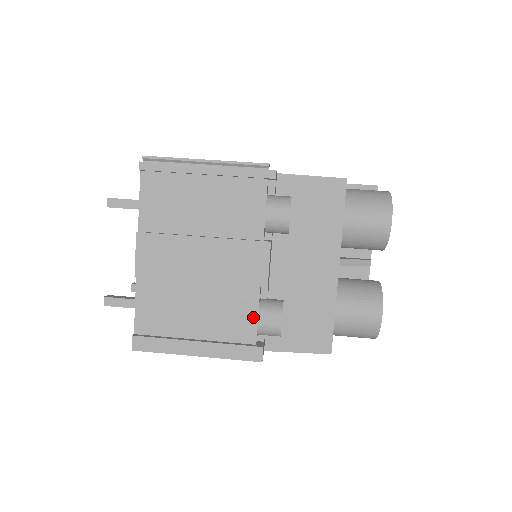
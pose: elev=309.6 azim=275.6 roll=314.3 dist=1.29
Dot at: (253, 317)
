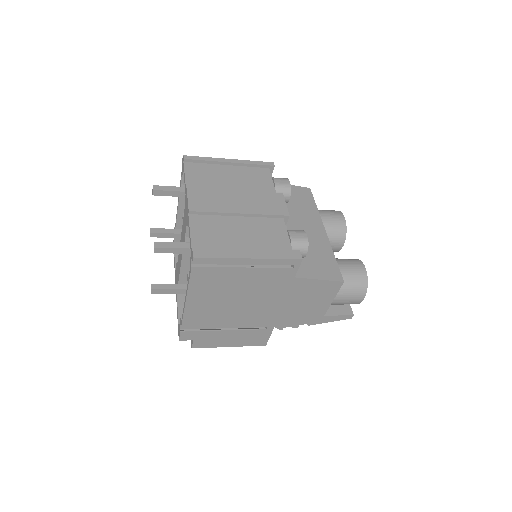
Dot at: (285, 236)
